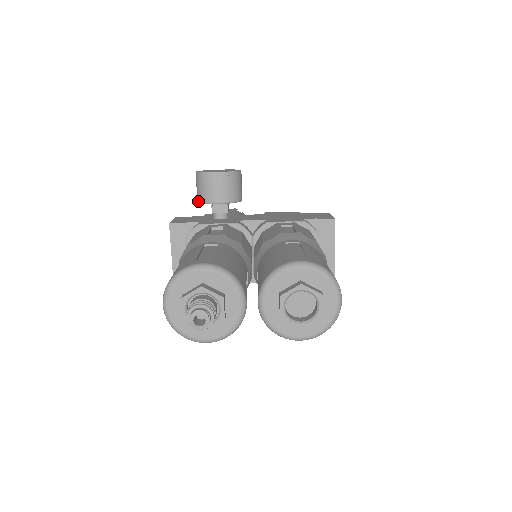
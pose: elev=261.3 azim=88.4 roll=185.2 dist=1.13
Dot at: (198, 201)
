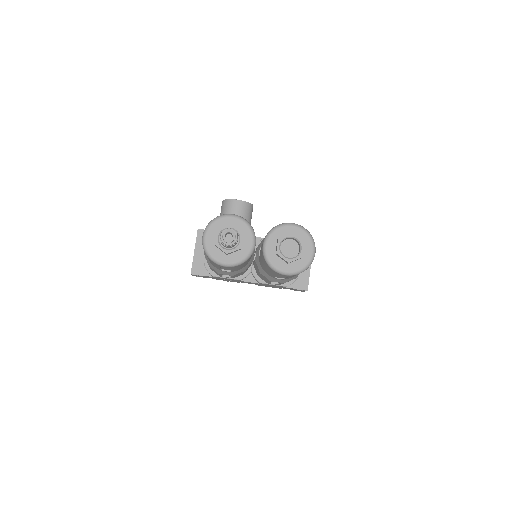
Dot at: occluded
